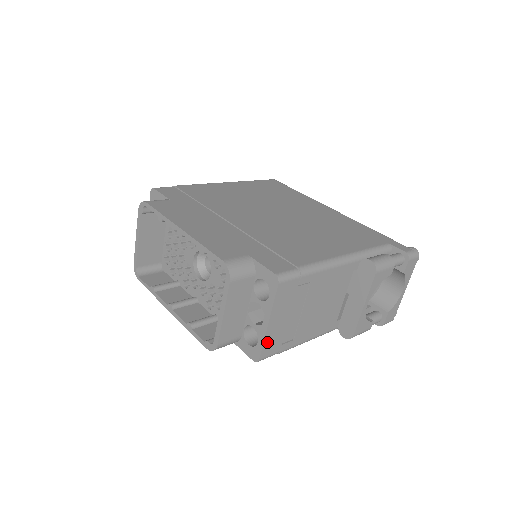
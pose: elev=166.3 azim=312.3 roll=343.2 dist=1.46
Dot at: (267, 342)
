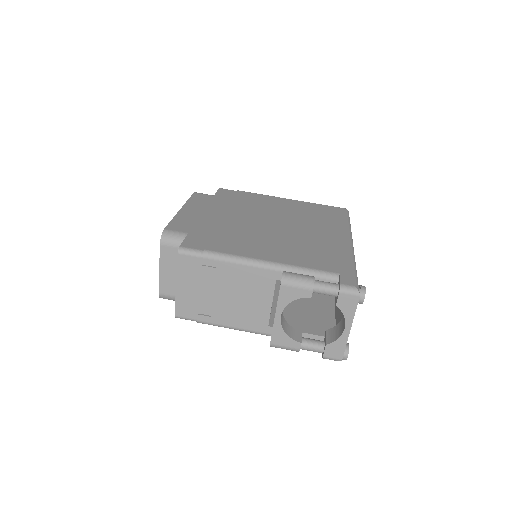
Dot at: (180, 303)
